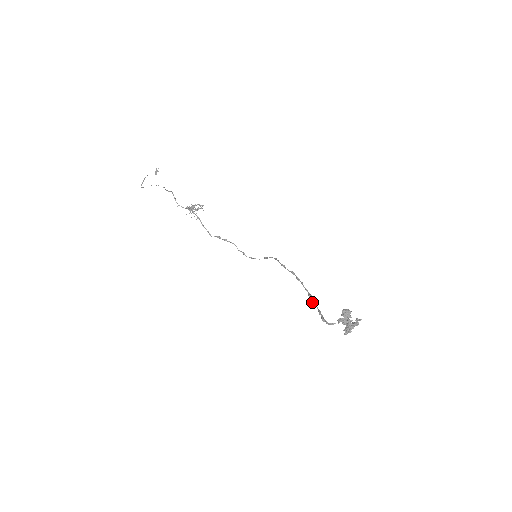
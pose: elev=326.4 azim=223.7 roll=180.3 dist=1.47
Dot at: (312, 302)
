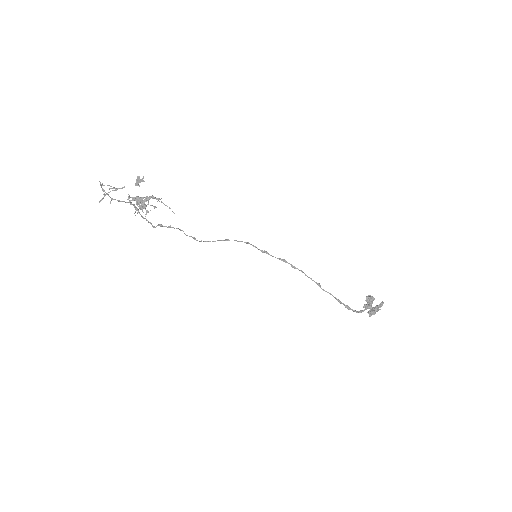
Dot at: occluded
